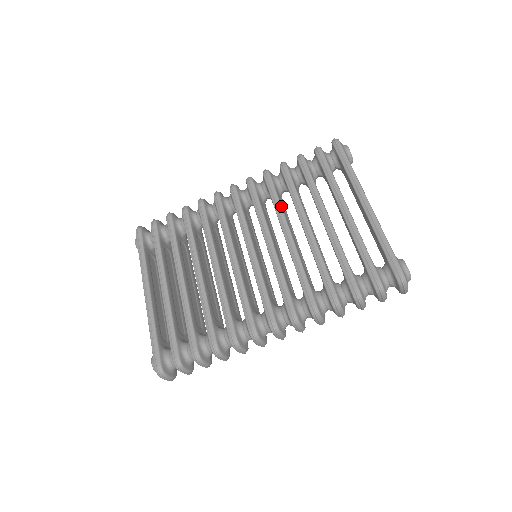
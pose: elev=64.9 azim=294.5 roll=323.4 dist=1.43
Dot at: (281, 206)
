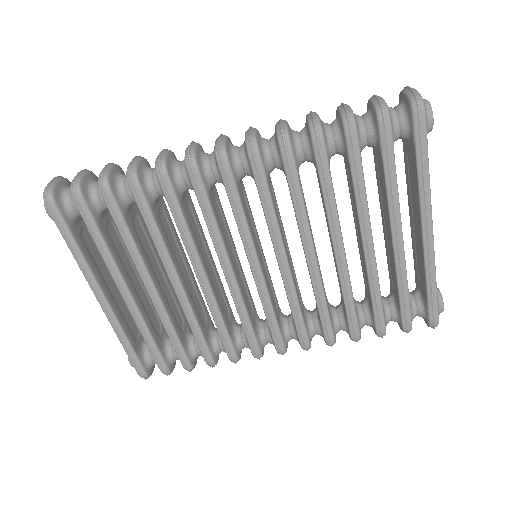
Dot at: (306, 212)
